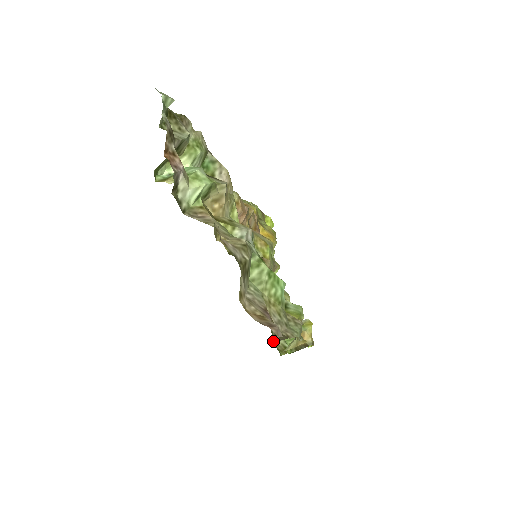
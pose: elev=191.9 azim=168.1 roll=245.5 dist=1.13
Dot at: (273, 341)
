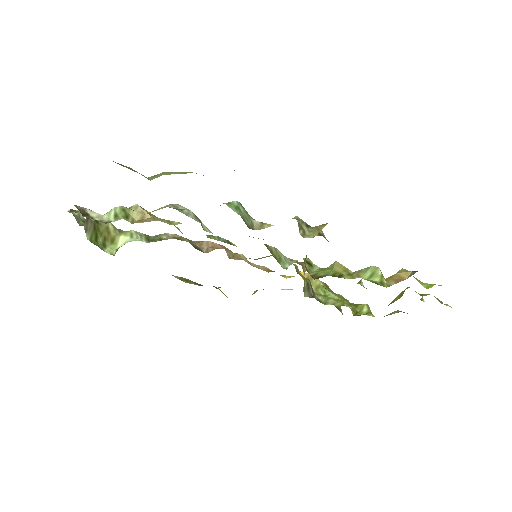
Dot at: occluded
